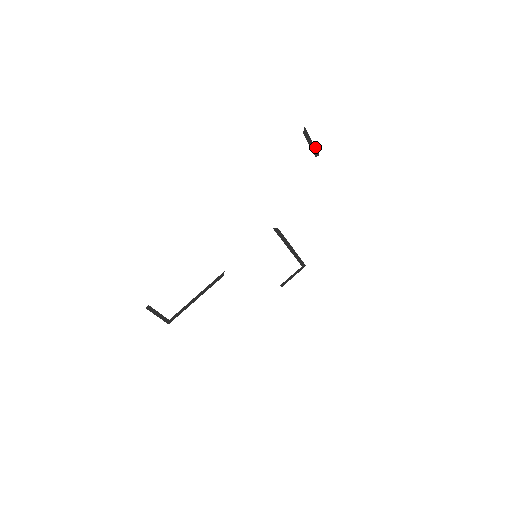
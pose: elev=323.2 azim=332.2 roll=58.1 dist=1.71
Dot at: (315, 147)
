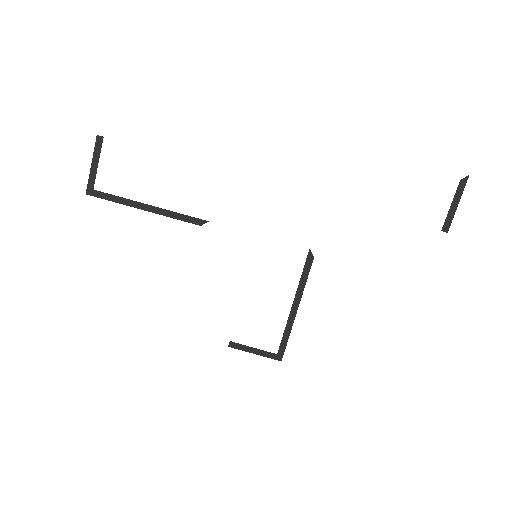
Dot at: (453, 217)
